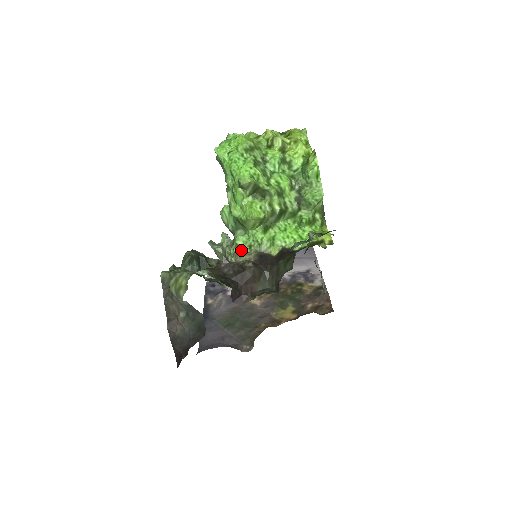
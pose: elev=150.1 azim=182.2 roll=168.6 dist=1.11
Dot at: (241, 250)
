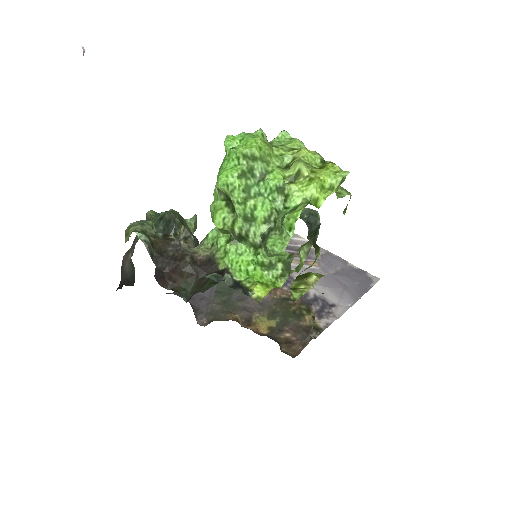
Dot at: (205, 242)
